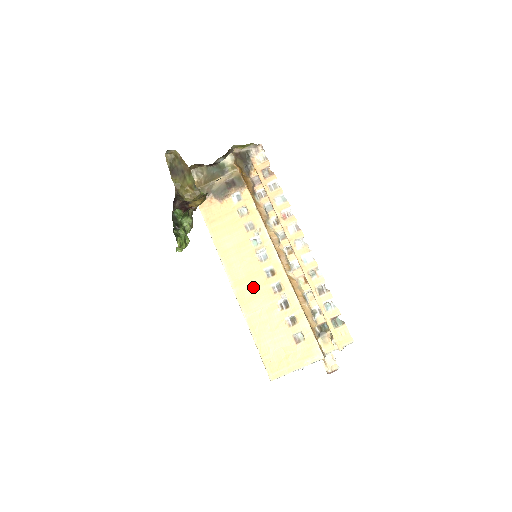
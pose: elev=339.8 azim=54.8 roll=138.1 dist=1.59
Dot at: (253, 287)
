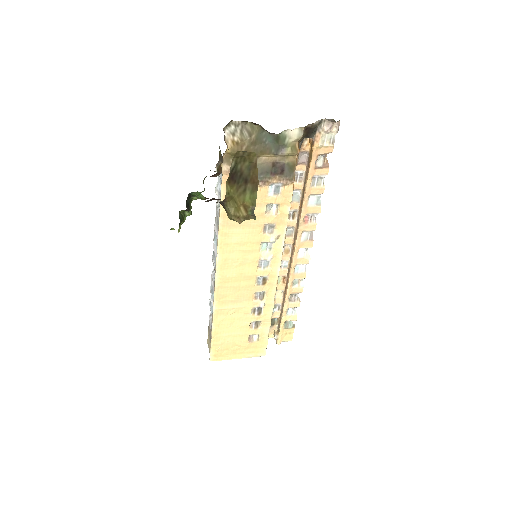
Dot at: (237, 288)
